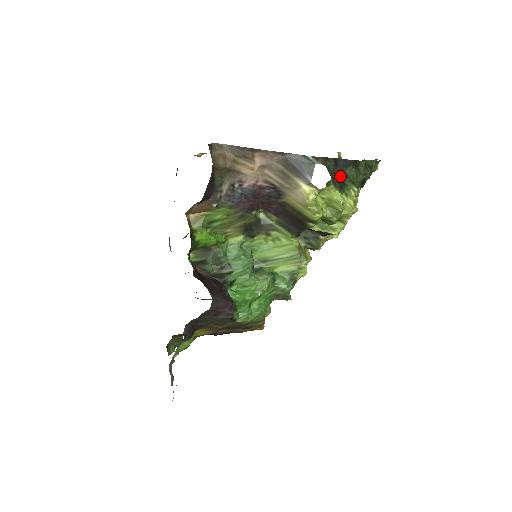
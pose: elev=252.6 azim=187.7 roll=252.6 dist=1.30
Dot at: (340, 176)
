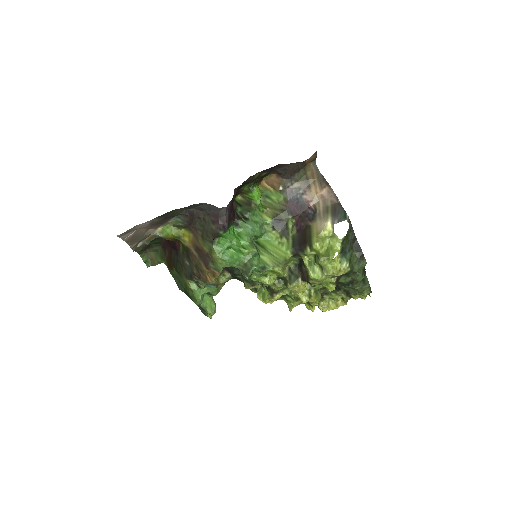
Dot at: (349, 247)
